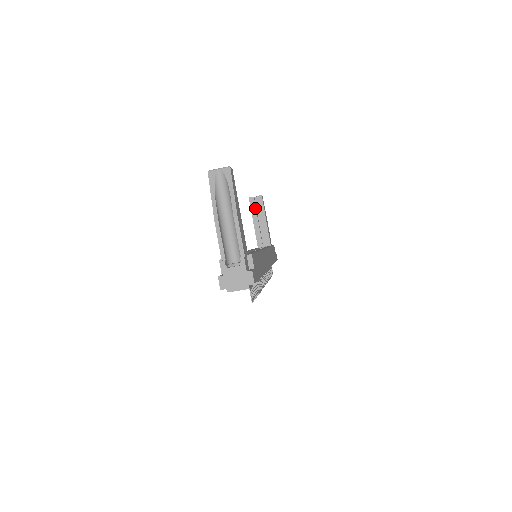
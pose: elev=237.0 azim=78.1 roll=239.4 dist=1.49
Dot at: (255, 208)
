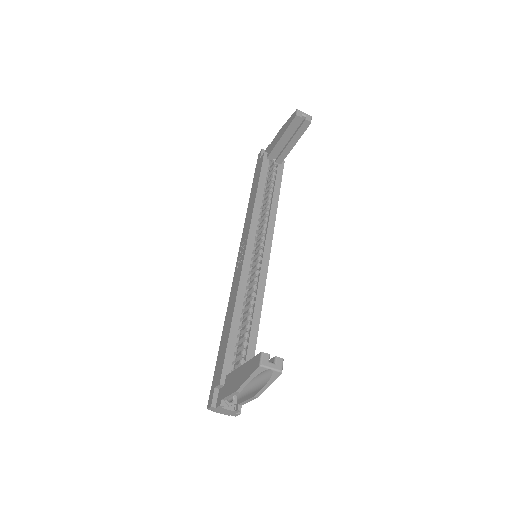
Dot at: (294, 128)
